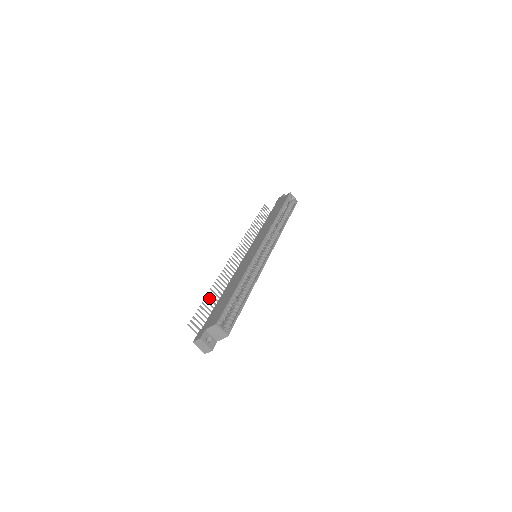
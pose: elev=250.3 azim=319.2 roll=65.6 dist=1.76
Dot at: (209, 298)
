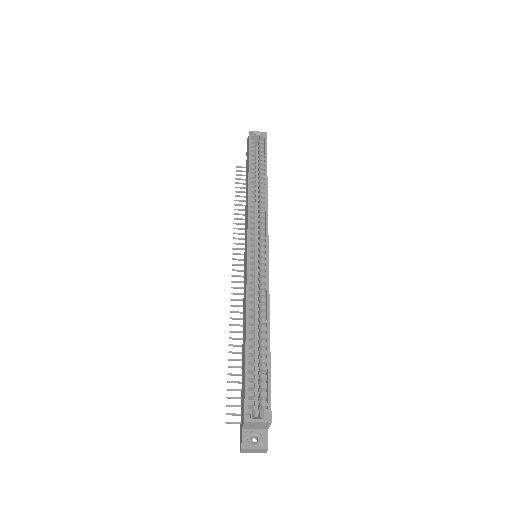
Dot at: (234, 360)
